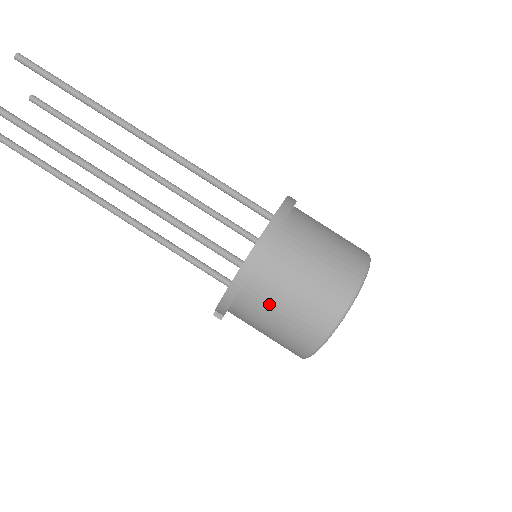
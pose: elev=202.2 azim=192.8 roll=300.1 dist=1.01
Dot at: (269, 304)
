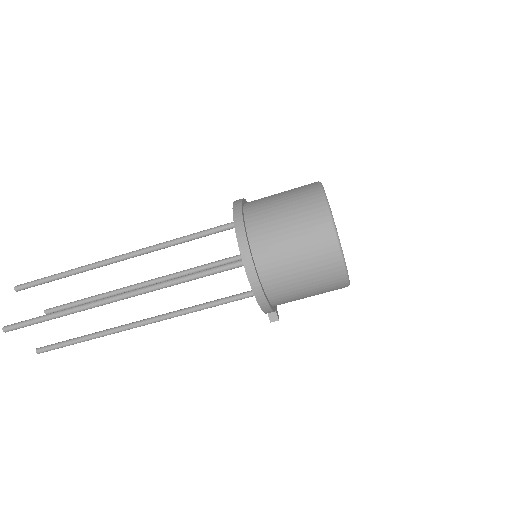
Dot at: (283, 264)
